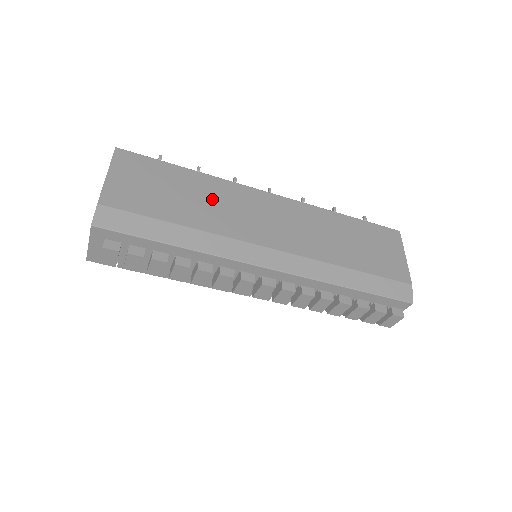
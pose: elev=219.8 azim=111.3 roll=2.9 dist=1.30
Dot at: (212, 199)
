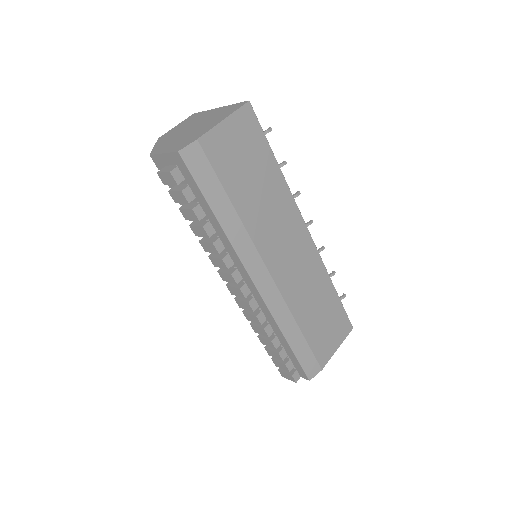
Dot at: (270, 203)
